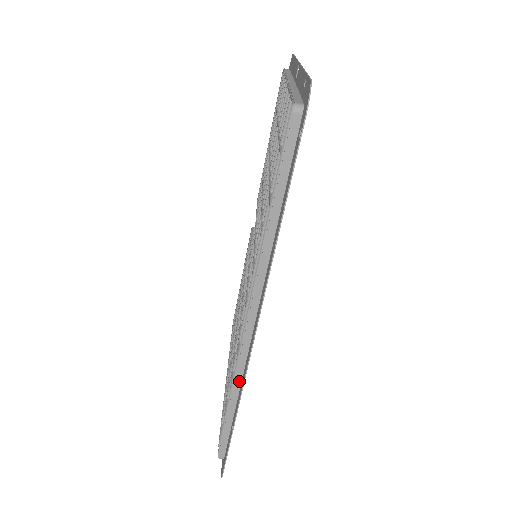
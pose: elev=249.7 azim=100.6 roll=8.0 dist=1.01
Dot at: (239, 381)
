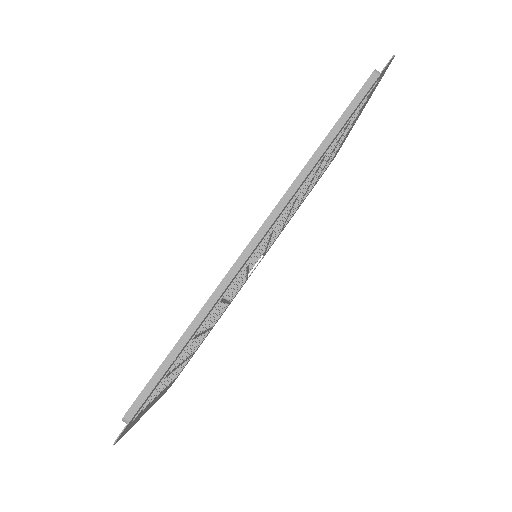
Dot at: (211, 304)
